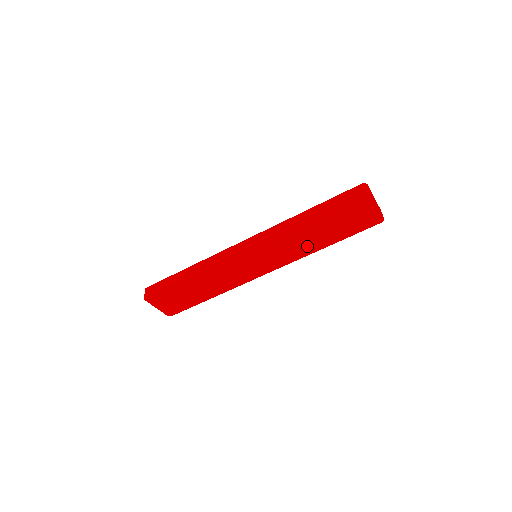
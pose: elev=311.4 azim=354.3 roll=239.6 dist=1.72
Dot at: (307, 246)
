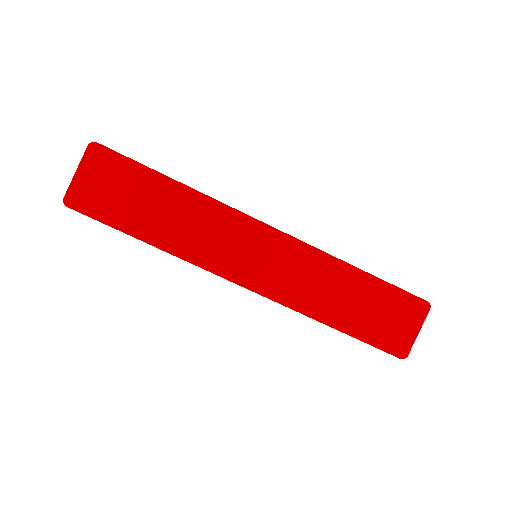
Dot at: (319, 301)
